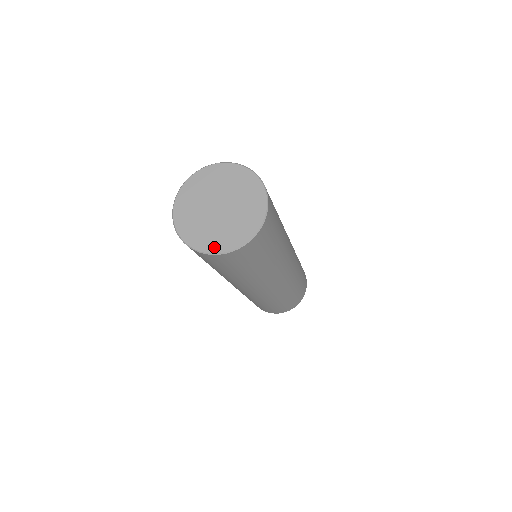
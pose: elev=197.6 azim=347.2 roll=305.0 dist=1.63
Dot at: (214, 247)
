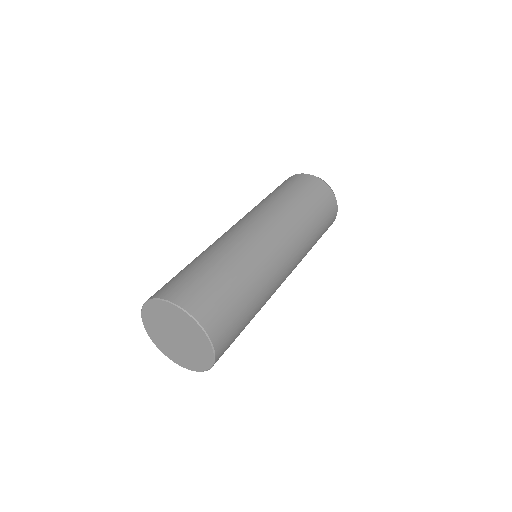
Dot at: (189, 366)
